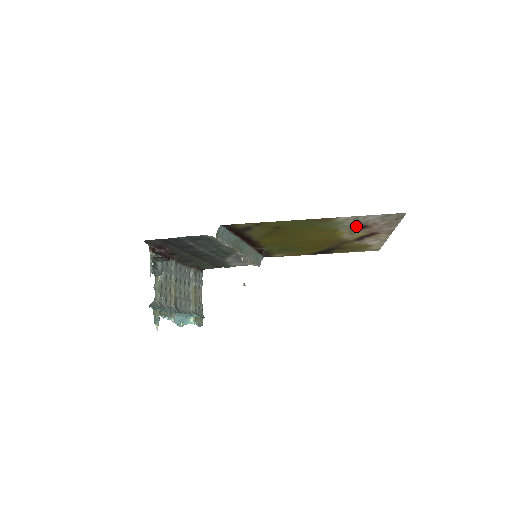
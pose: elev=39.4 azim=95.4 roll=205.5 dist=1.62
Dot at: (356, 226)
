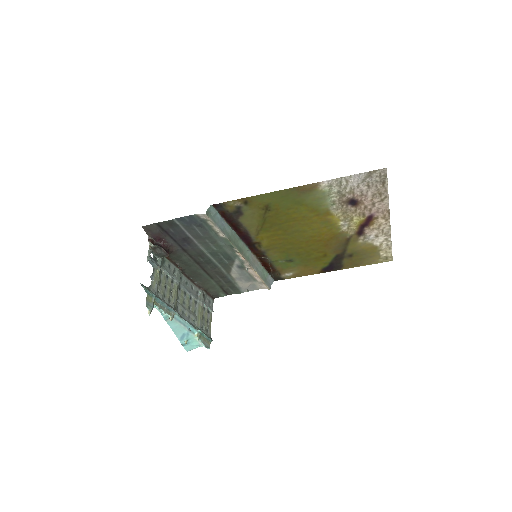
Dot at: (346, 202)
